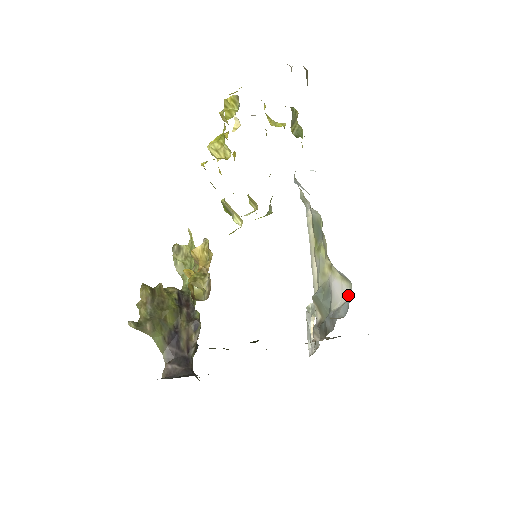
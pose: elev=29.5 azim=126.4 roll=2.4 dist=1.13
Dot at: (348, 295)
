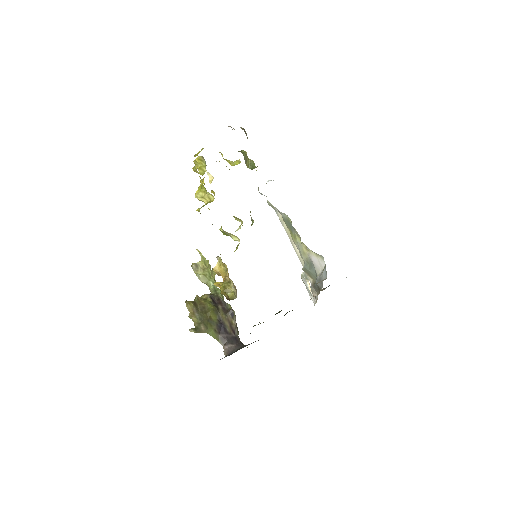
Dot at: (324, 265)
